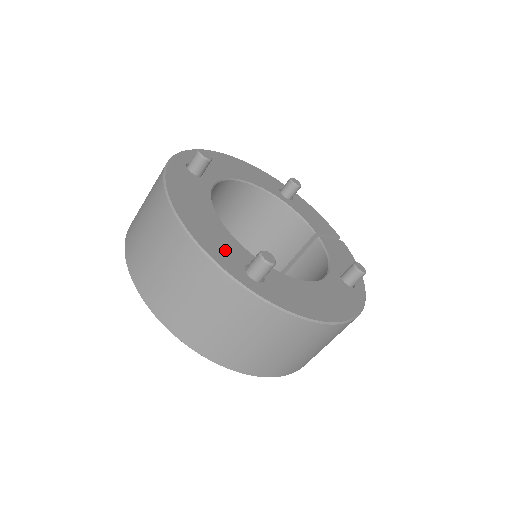
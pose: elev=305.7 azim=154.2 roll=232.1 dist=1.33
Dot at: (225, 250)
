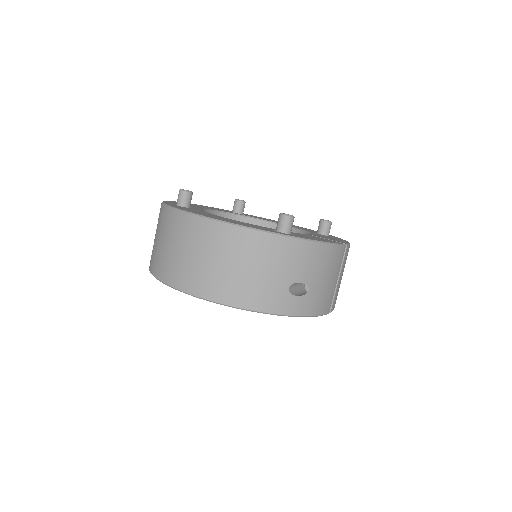
Dot at: occluded
